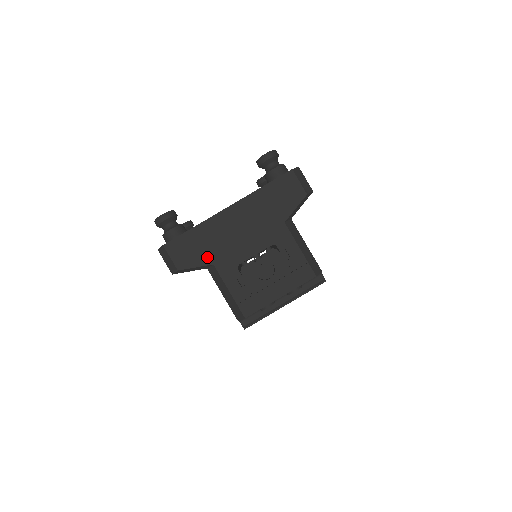
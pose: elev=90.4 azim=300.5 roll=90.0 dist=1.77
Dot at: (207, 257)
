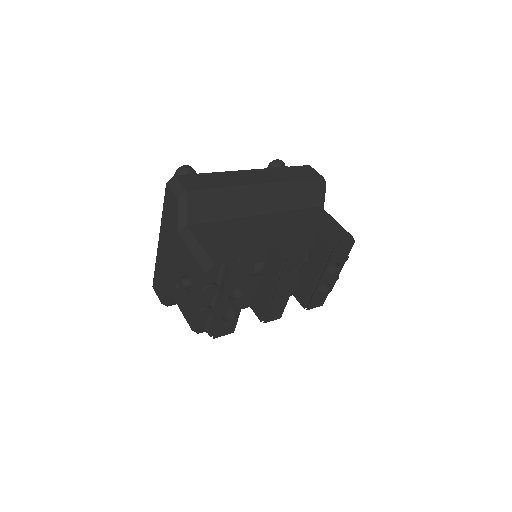
Dot at: (165, 286)
